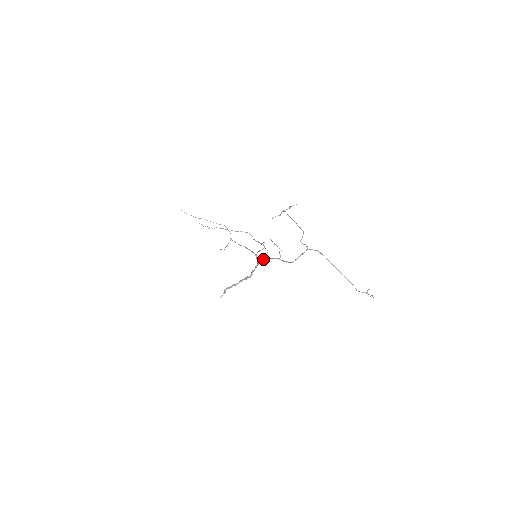
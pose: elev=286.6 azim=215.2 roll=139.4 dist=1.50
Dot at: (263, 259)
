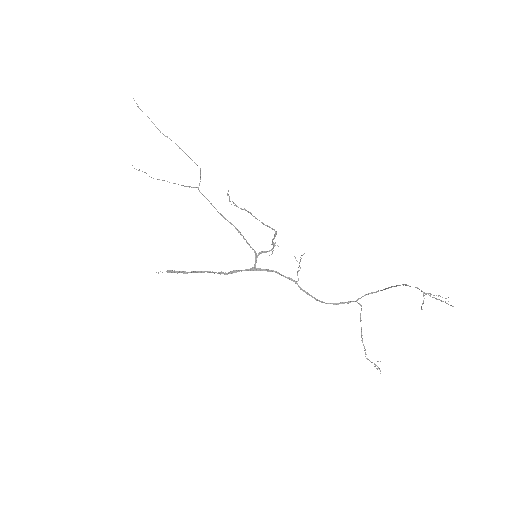
Dot at: (271, 270)
